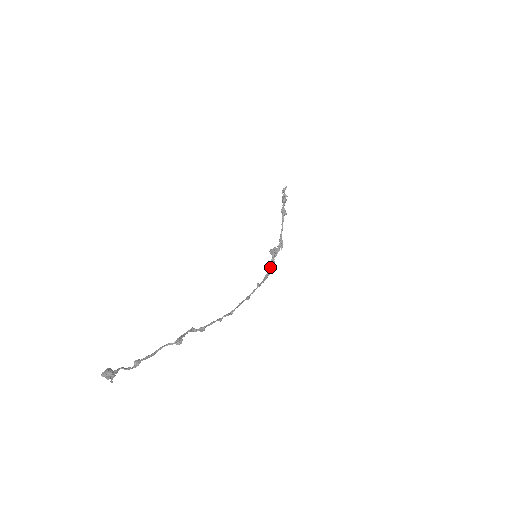
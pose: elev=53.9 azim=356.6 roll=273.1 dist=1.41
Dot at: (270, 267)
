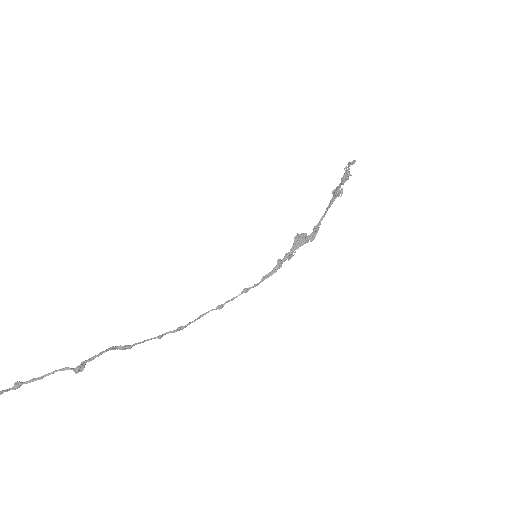
Dot at: (280, 264)
